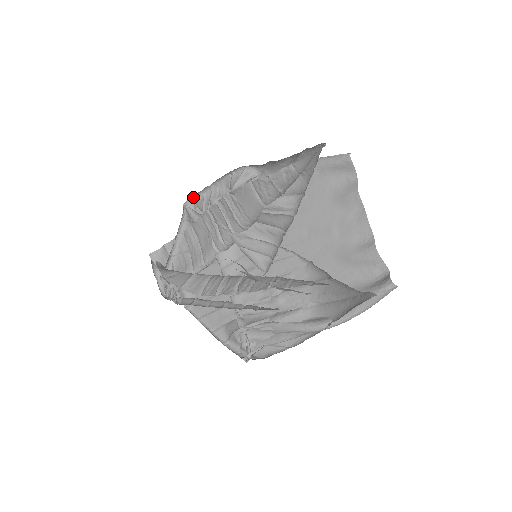
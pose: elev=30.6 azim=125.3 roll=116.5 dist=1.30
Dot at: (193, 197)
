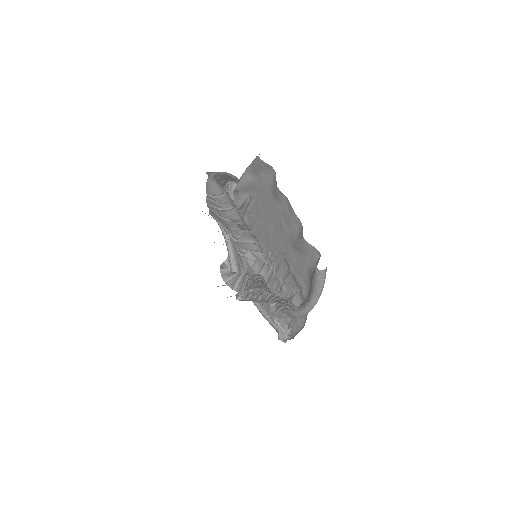
Dot at: occluded
